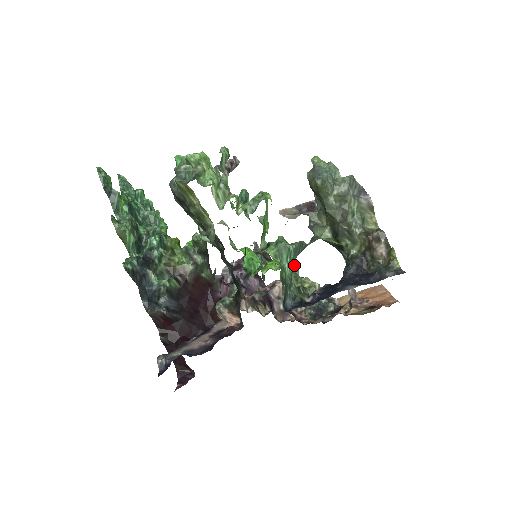
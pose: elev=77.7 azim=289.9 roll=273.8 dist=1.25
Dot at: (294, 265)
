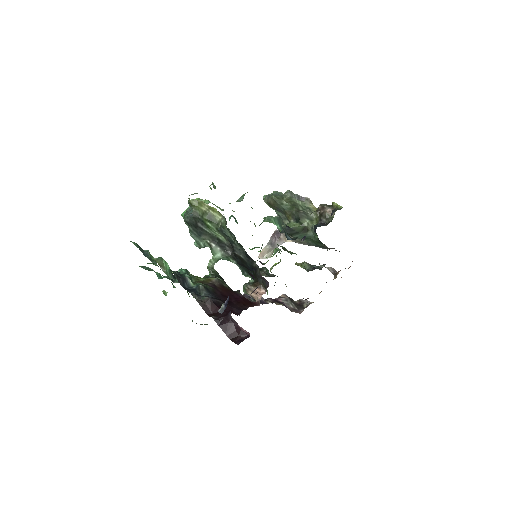
Dot at: occluded
